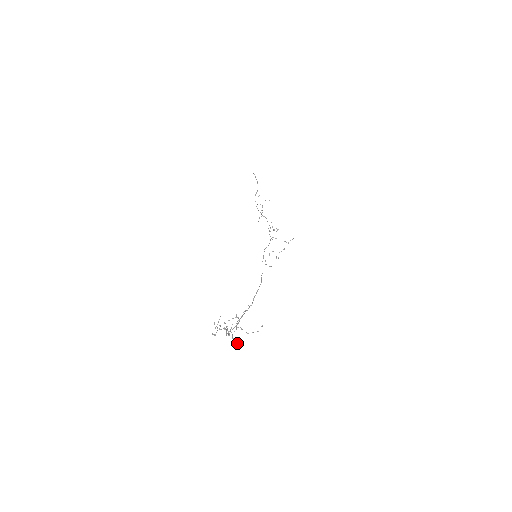
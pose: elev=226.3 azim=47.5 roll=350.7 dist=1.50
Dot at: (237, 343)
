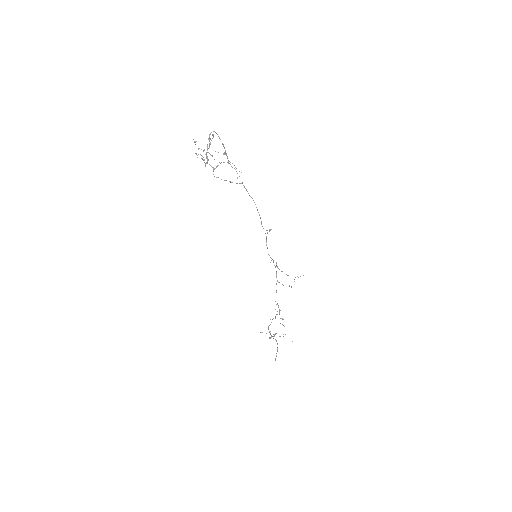
Dot at: occluded
